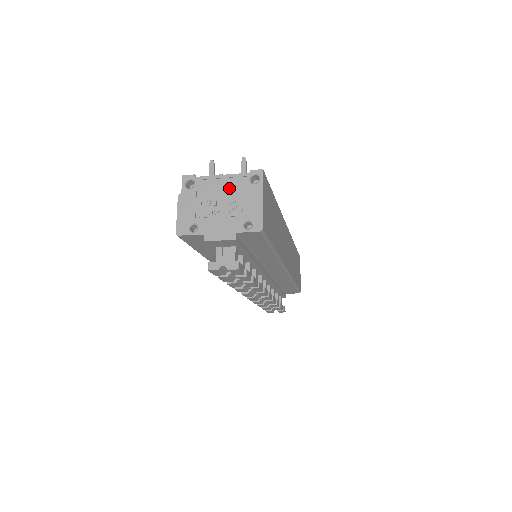
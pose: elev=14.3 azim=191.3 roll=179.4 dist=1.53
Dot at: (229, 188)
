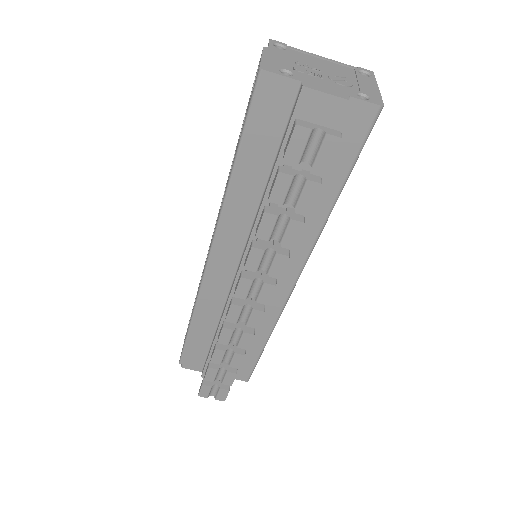
Dot at: (333, 67)
